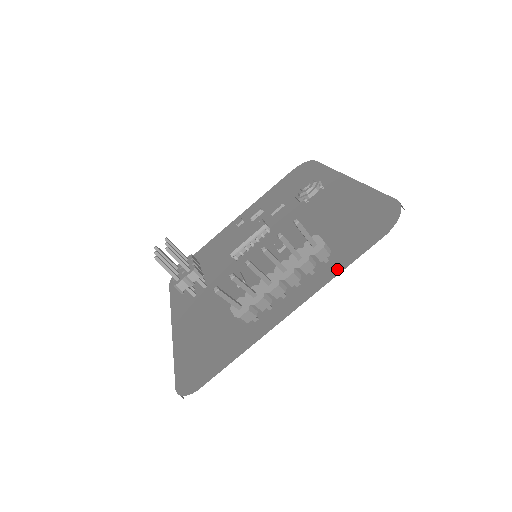
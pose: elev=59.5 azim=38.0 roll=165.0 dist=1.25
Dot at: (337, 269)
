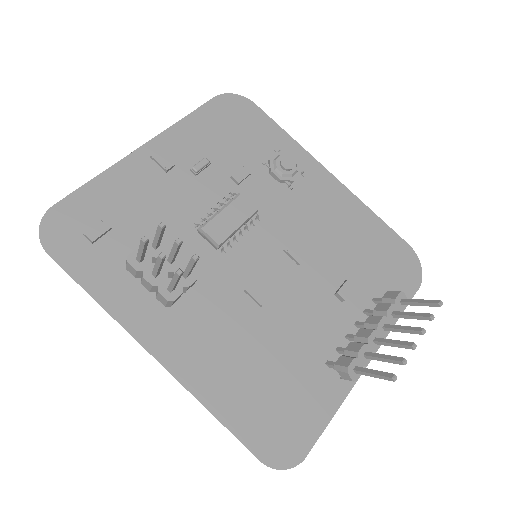
Dot at: occluded
